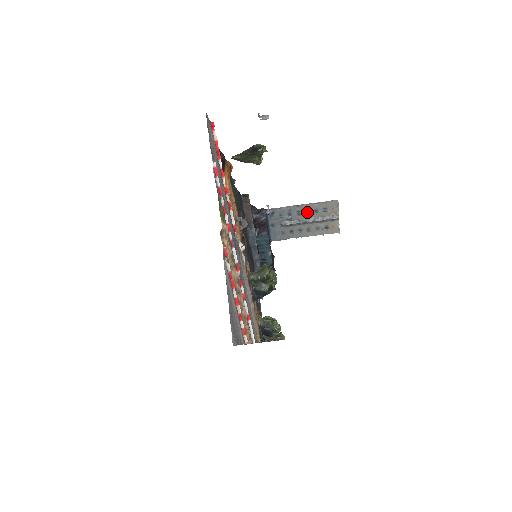
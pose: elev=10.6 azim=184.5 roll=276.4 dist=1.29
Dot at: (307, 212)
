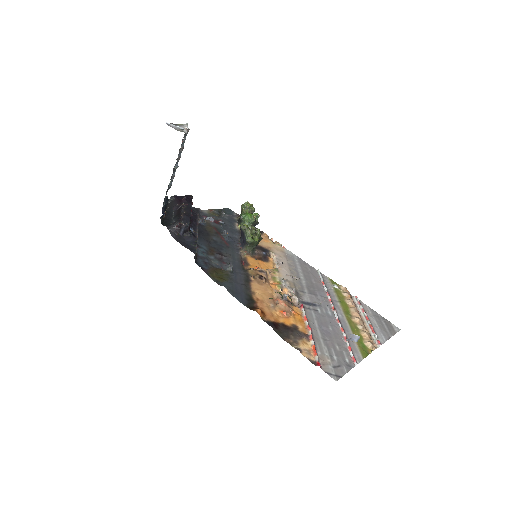
Dot at: occluded
